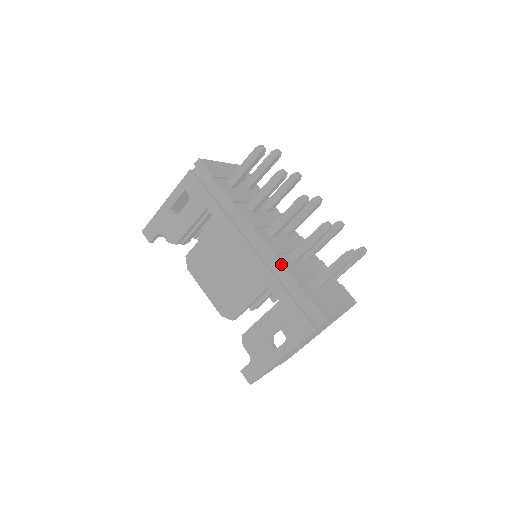
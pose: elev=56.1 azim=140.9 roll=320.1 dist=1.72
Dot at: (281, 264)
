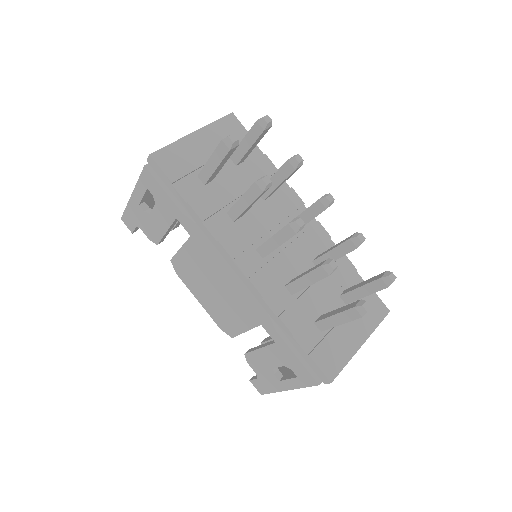
Dot at: (271, 310)
